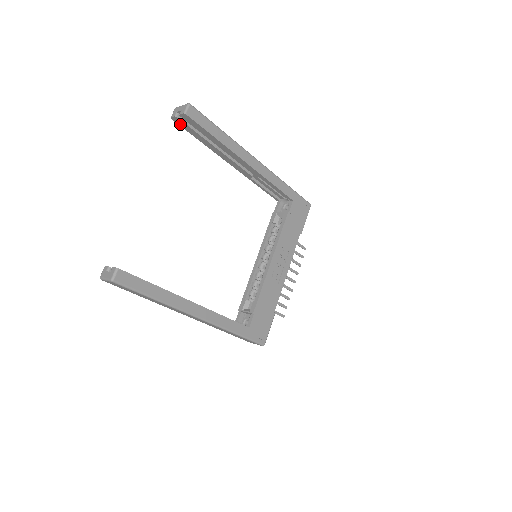
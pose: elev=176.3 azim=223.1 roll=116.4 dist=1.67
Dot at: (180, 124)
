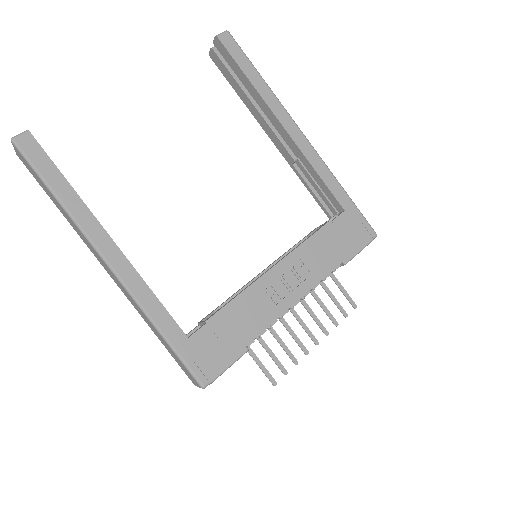
Dot at: (217, 64)
